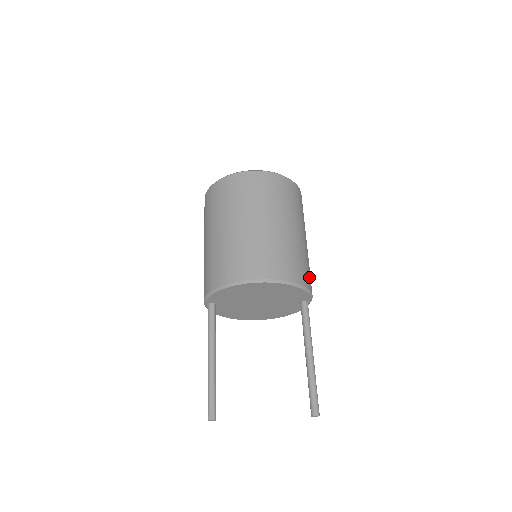
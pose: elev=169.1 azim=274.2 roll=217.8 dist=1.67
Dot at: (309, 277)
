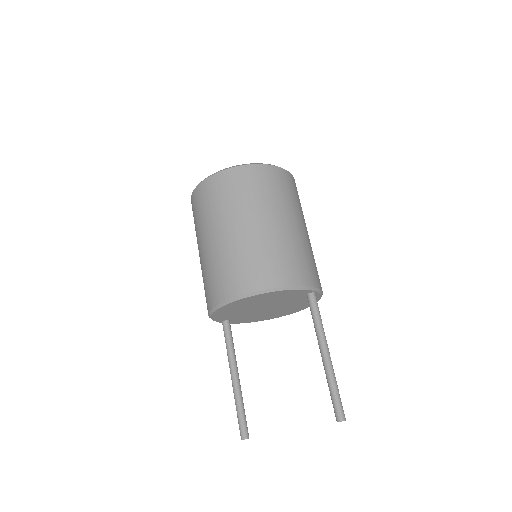
Dot at: (300, 269)
